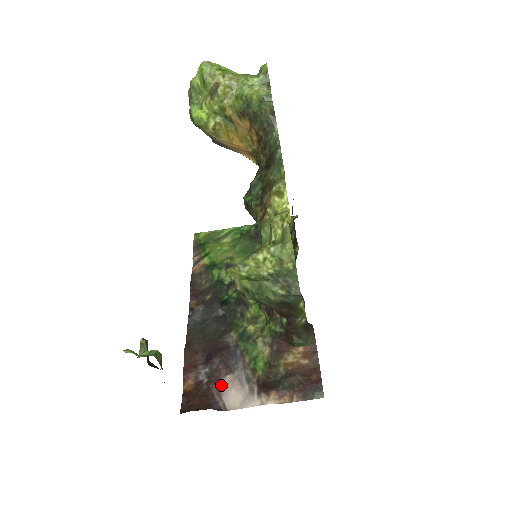
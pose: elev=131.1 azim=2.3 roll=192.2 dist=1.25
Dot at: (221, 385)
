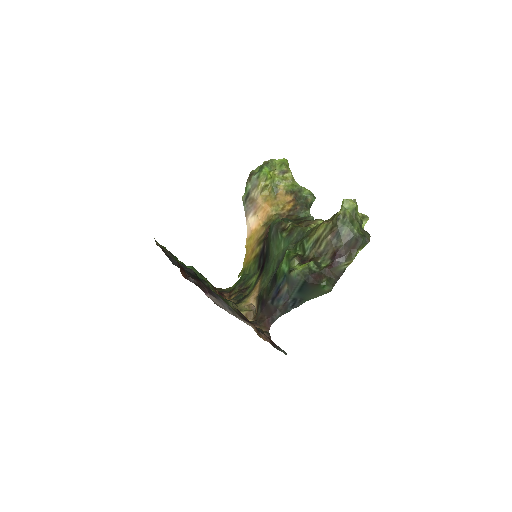
Dot at: (207, 296)
